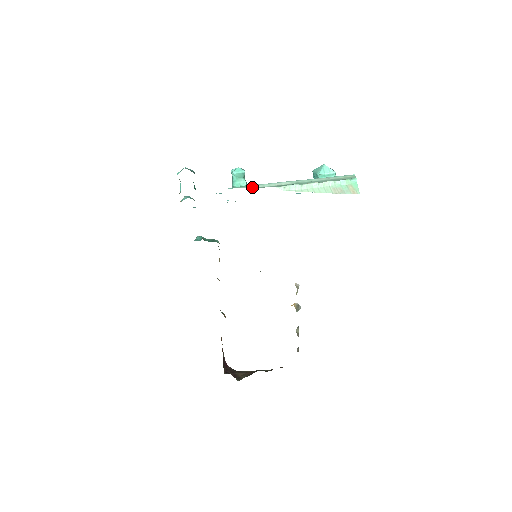
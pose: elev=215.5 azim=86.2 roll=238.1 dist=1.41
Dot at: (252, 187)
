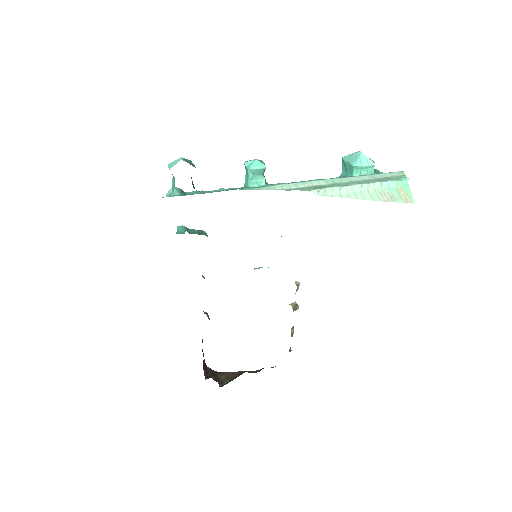
Dot at: (275, 189)
